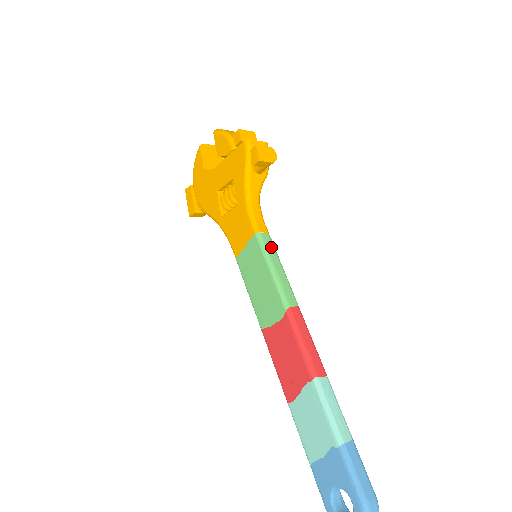
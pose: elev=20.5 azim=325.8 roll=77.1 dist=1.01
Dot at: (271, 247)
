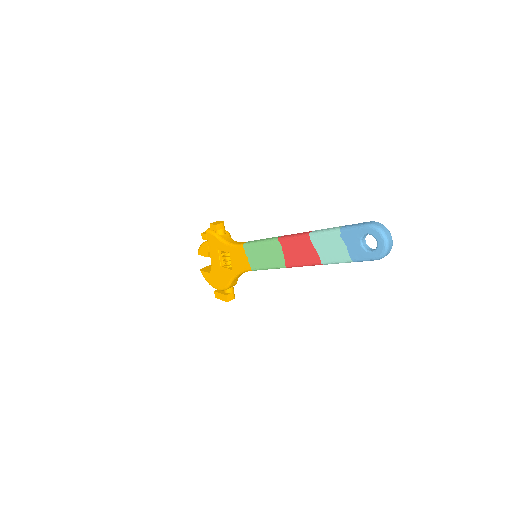
Dot at: occluded
